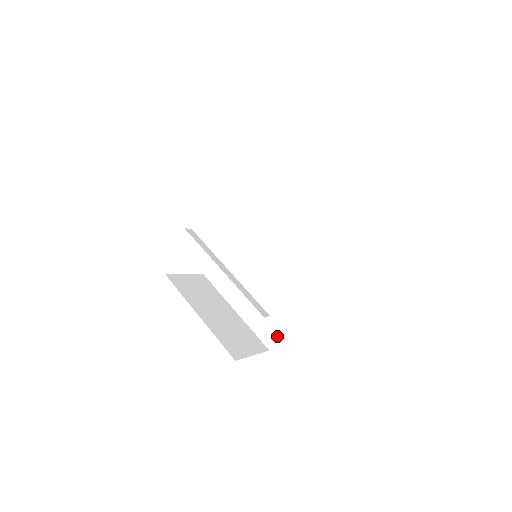
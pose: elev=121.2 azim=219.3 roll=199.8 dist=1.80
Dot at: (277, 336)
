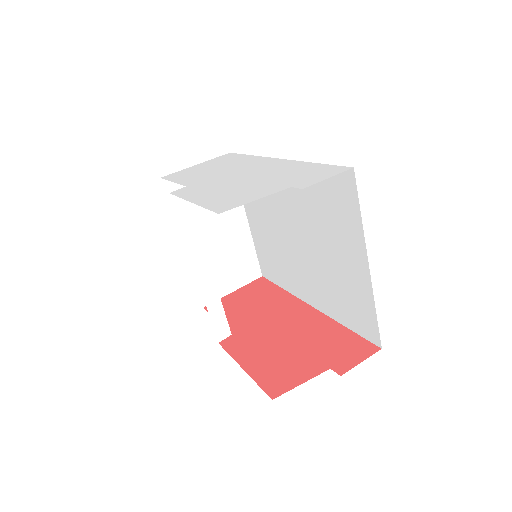
Dot at: (271, 279)
